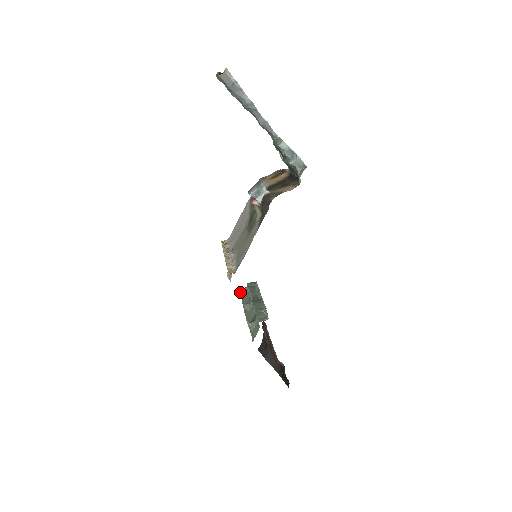
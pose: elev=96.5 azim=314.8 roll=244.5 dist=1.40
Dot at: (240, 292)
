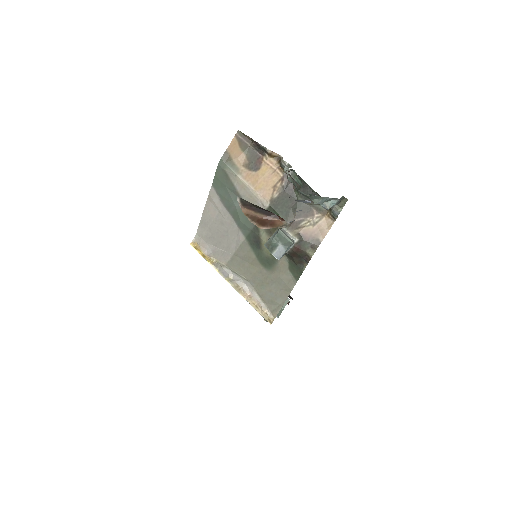
Dot at: occluded
